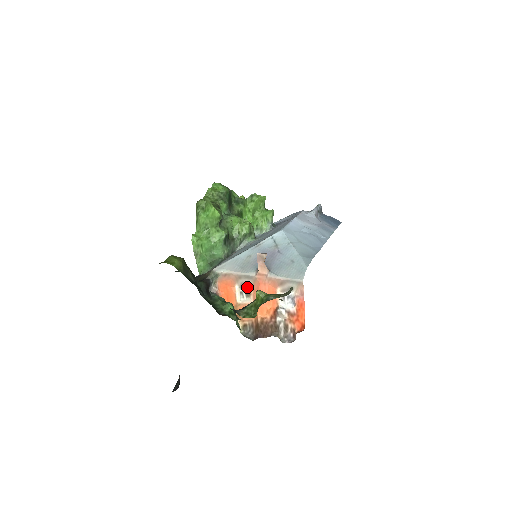
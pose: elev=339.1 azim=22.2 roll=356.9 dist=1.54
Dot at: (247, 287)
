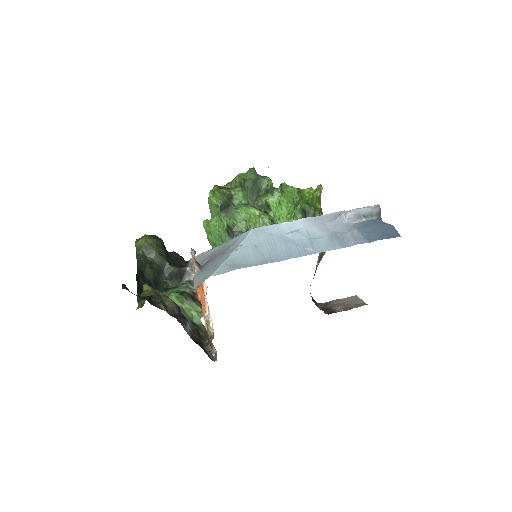
Dot at: occluded
